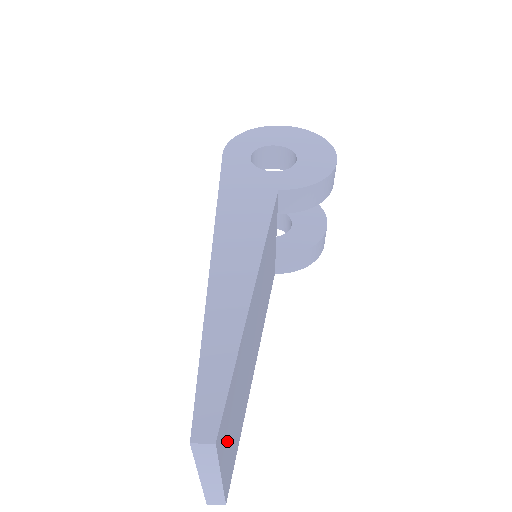
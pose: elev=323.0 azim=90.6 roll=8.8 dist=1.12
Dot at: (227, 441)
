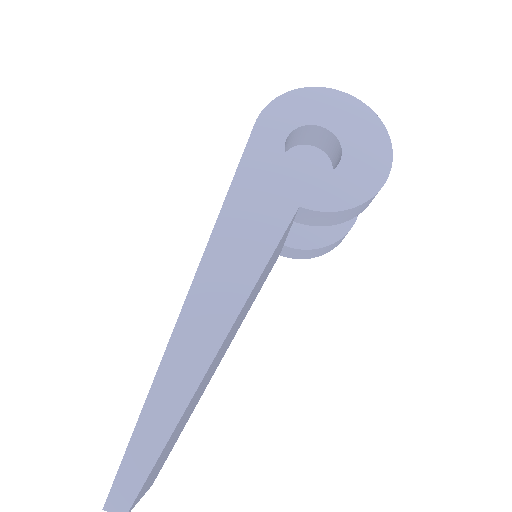
Dot at: (153, 474)
